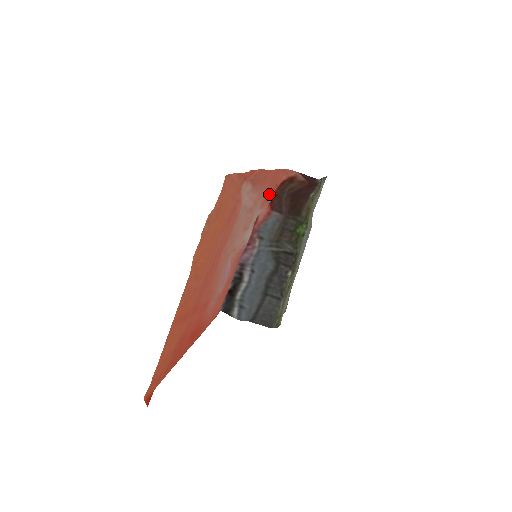
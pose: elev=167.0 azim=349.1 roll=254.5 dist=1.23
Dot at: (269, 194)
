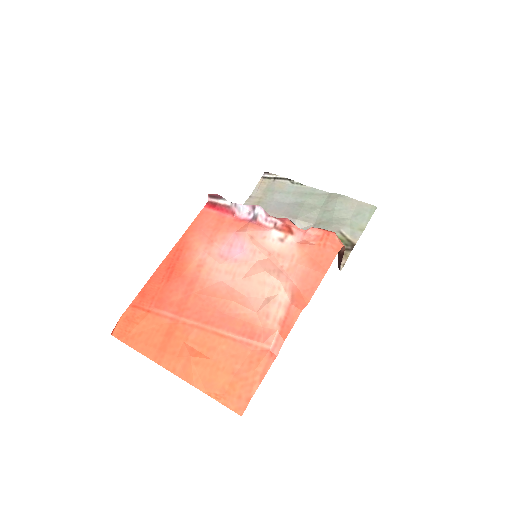
Dot at: (313, 244)
